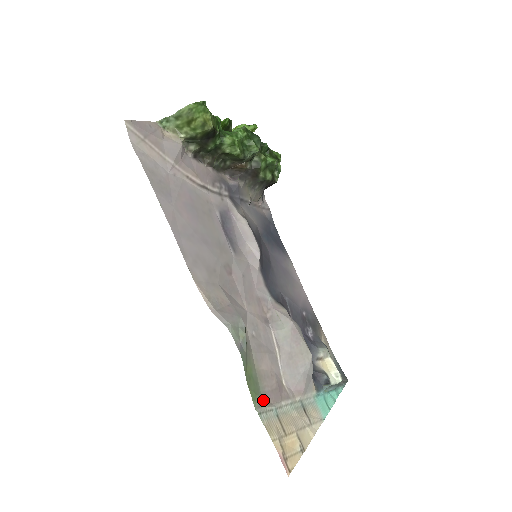
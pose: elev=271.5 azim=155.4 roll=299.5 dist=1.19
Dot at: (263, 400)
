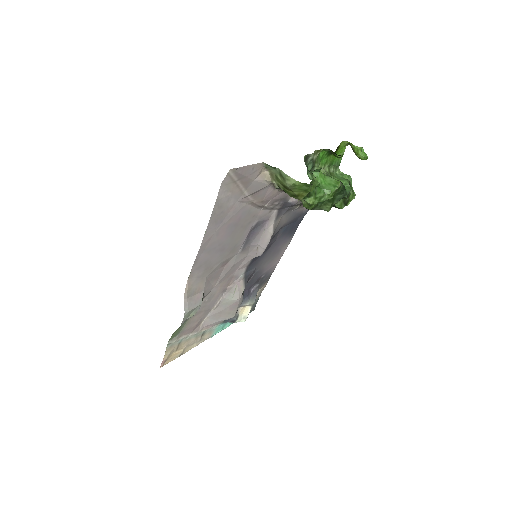
Dot at: (178, 336)
